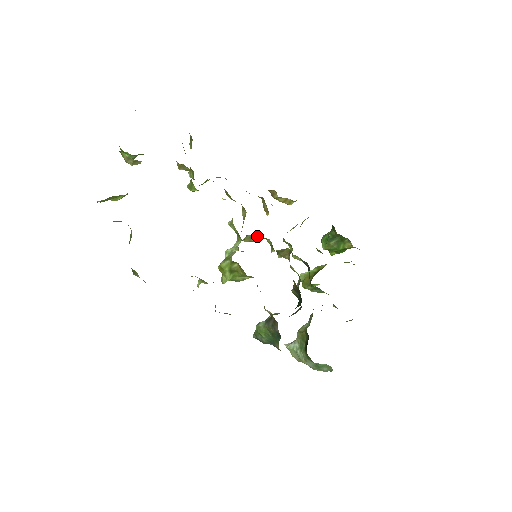
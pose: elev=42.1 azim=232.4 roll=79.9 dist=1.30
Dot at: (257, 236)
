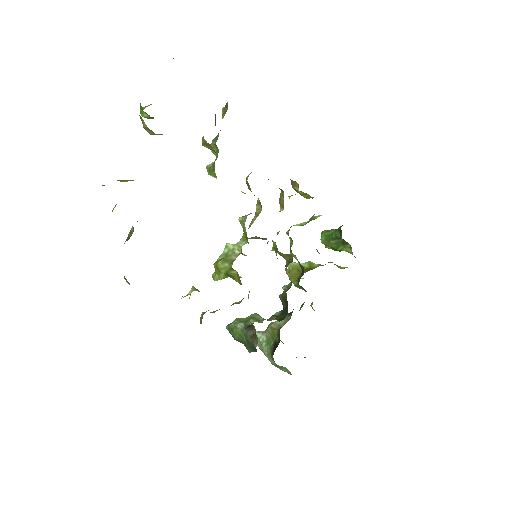
Dot at: (264, 238)
